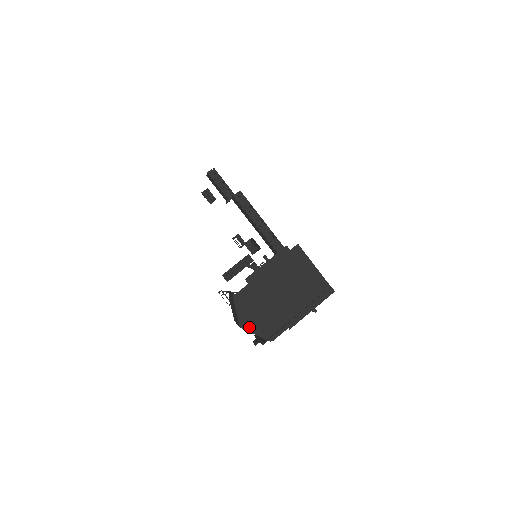
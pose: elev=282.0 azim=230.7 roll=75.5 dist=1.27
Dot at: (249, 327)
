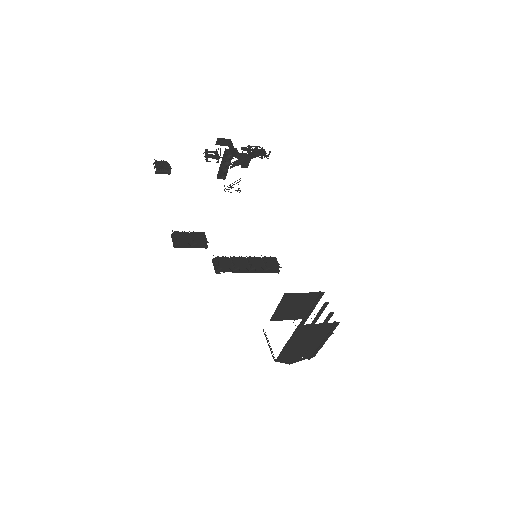
Dot at: (295, 361)
